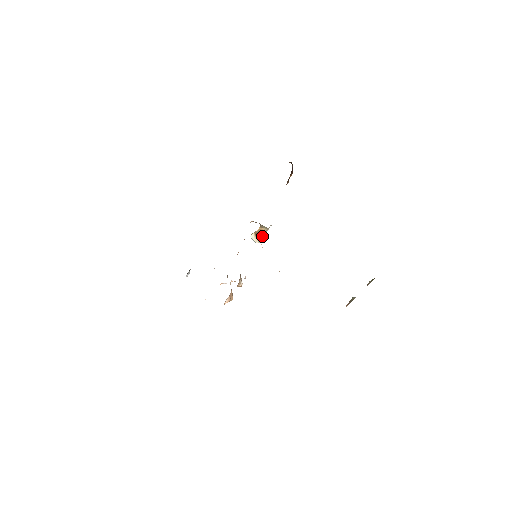
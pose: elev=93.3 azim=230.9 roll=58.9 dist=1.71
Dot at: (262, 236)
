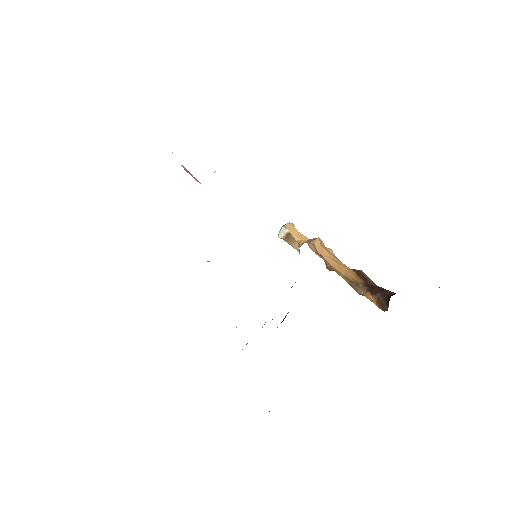
Dot at: (289, 243)
